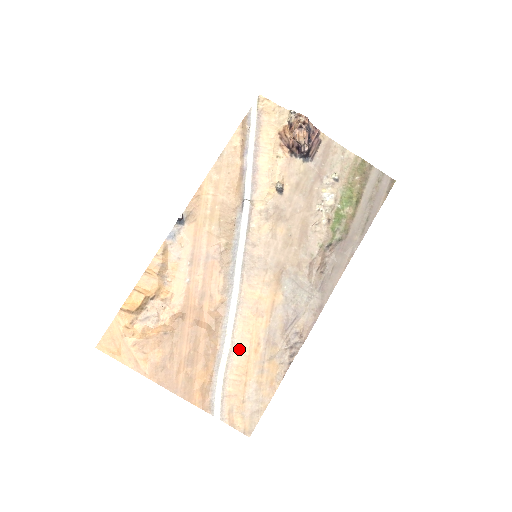
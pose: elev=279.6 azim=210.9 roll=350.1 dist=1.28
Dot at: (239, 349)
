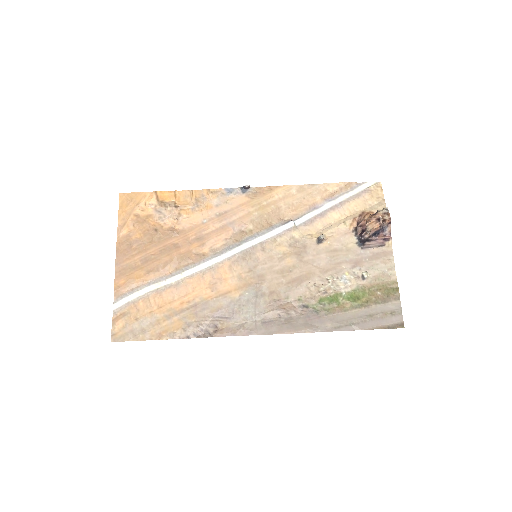
Dot at: (176, 290)
